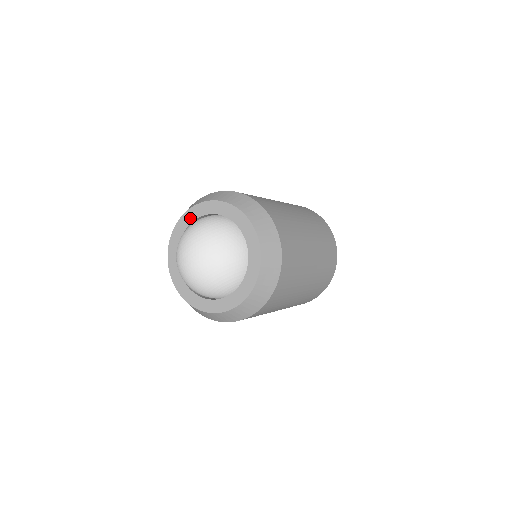
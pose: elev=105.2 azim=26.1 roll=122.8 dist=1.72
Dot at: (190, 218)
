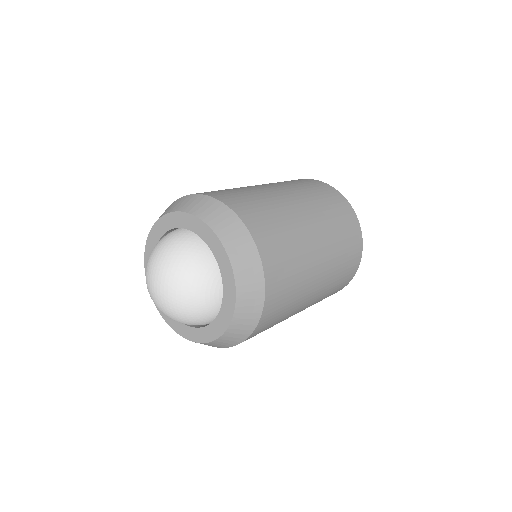
Dot at: occluded
